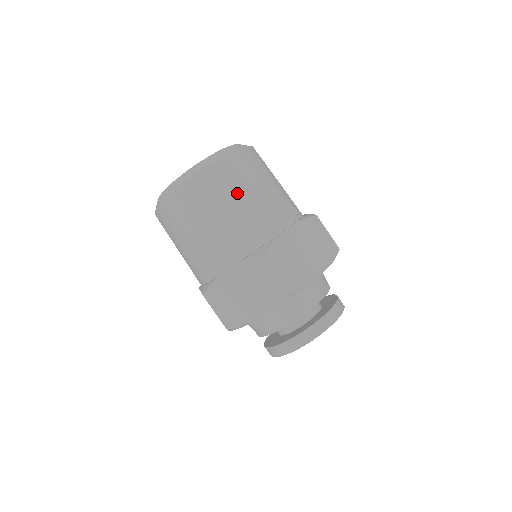
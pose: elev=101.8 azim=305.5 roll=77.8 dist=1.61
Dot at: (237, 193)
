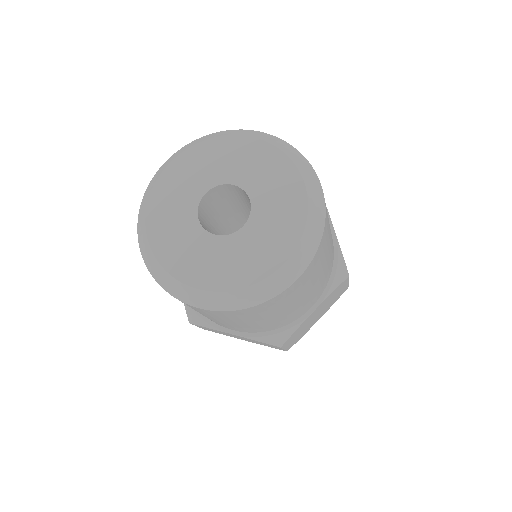
Dot at: (278, 311)
